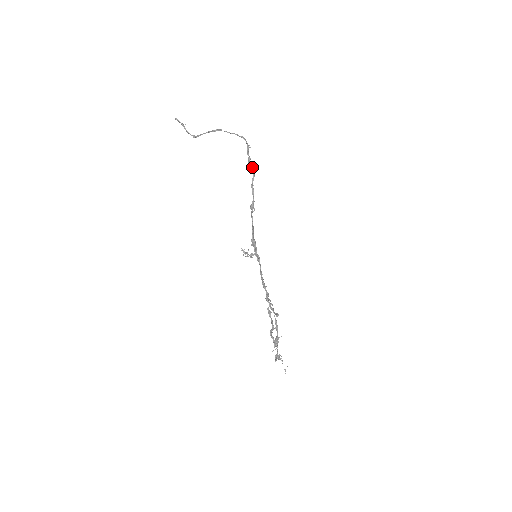
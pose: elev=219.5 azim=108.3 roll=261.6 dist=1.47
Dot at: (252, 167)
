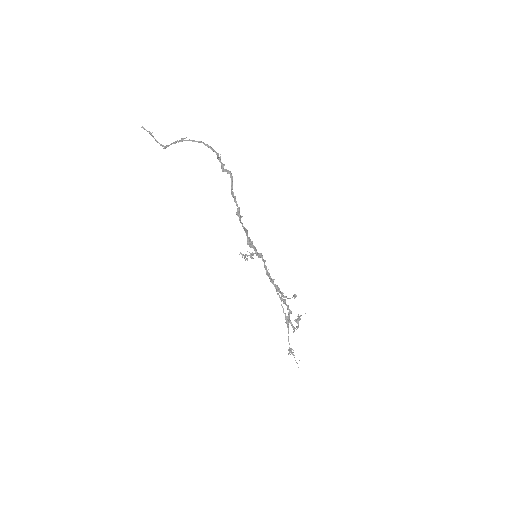
Dot at: occluded
